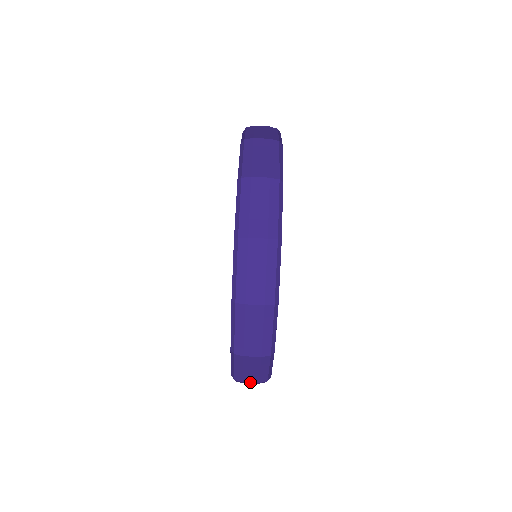
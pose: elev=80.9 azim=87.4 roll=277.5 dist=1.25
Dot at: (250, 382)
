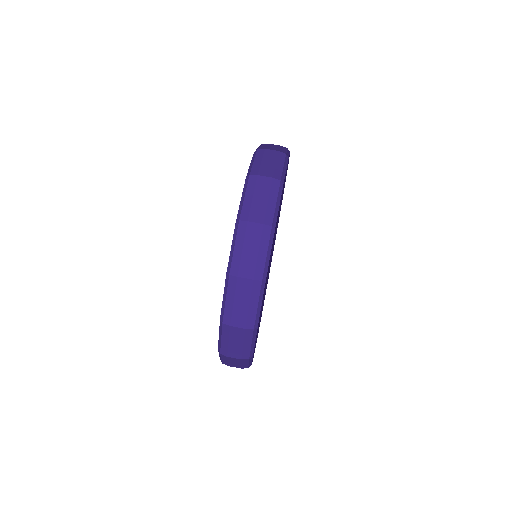
Dot at: (237, 327)
